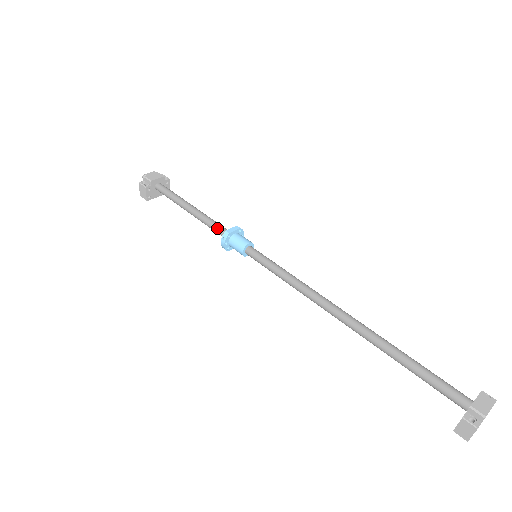
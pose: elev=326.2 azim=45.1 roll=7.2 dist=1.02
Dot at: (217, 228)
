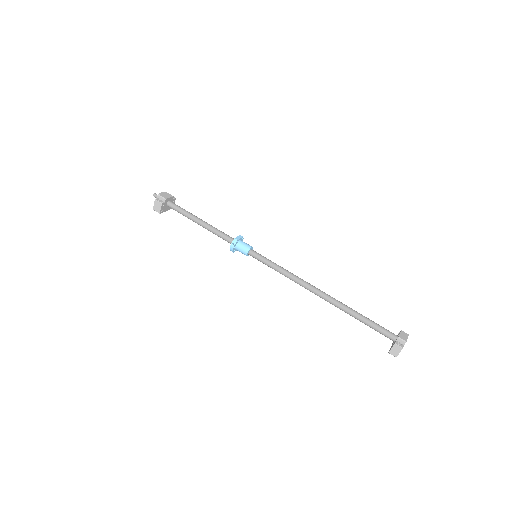
Dot at: (225, 236)
